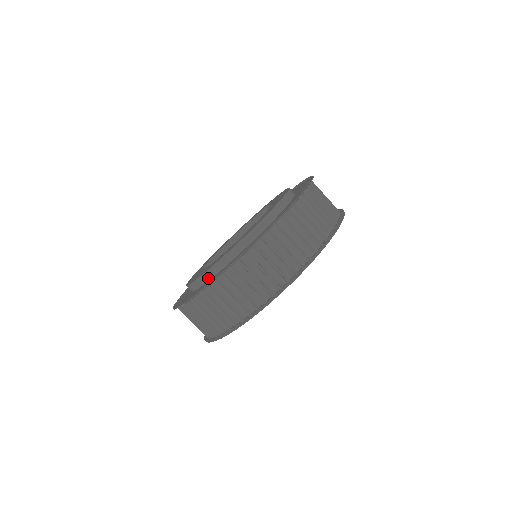
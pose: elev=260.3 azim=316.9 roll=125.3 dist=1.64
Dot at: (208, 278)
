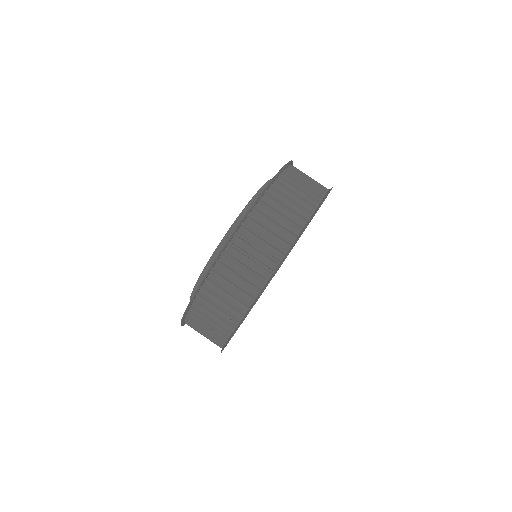
Dot at: occluded
